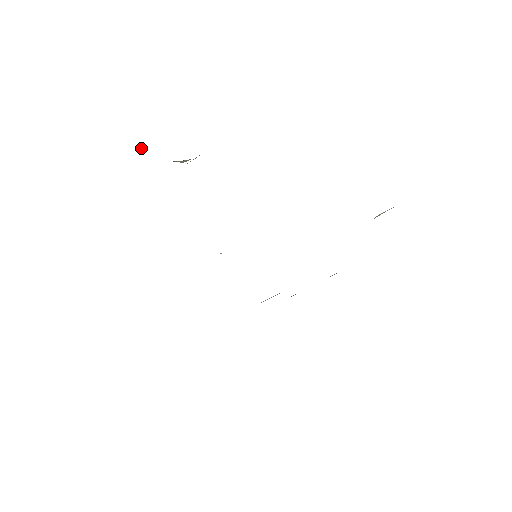
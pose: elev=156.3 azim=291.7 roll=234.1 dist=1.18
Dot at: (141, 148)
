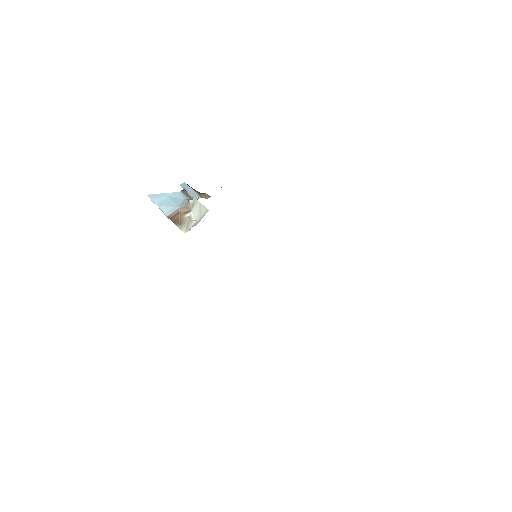
Dot at: (160, 209)
